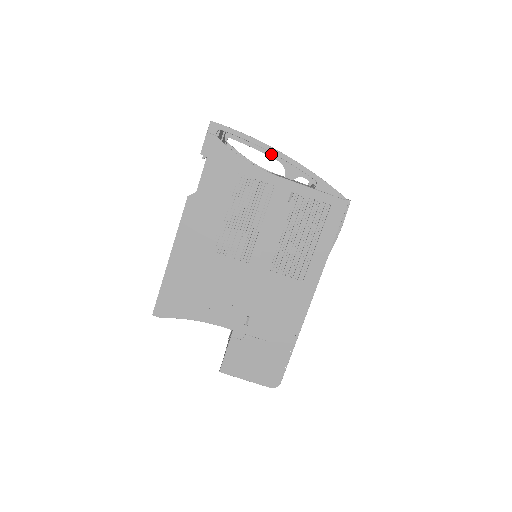
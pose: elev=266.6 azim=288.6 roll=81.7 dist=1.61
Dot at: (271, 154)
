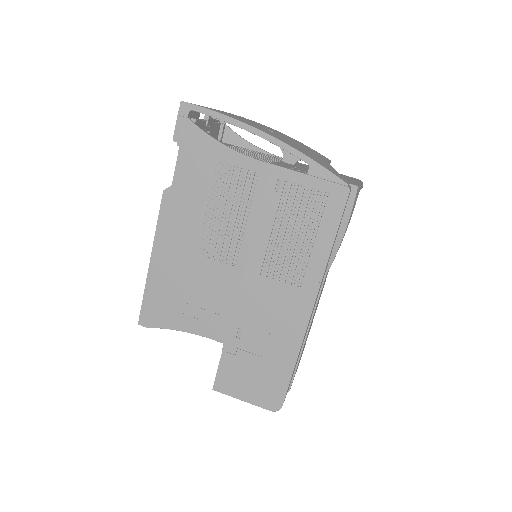
Dot at: occluded
